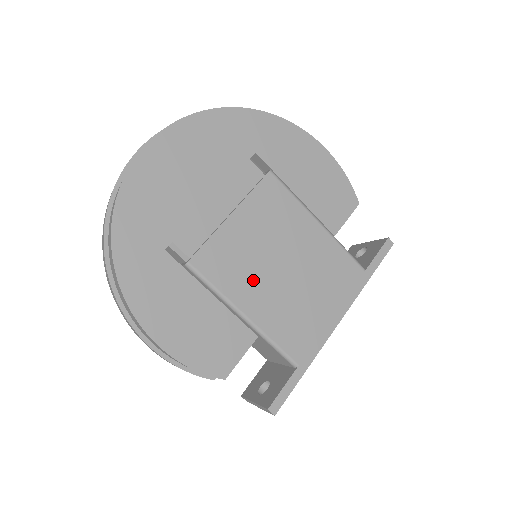
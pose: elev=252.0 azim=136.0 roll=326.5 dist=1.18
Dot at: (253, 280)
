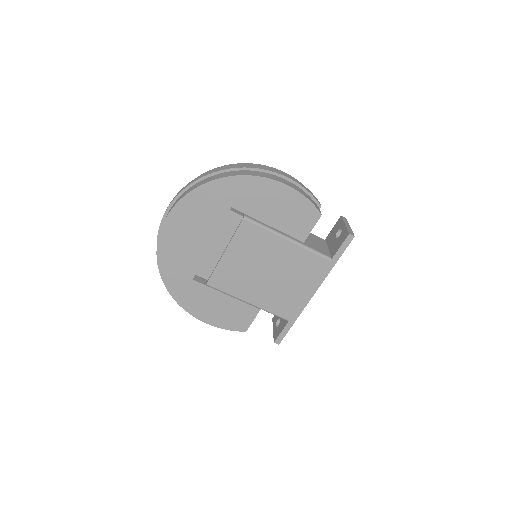
Dot at: (249, 284)
